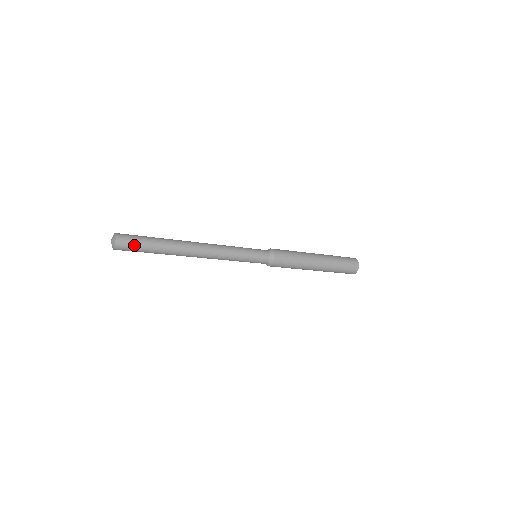
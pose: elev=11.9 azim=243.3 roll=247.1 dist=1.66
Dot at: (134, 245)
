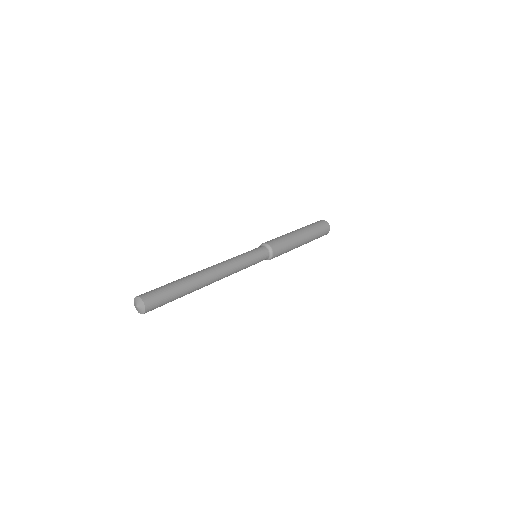
Dot at: (161, 305)
